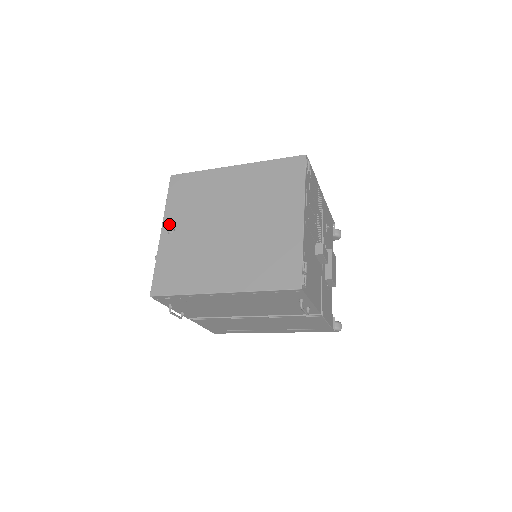
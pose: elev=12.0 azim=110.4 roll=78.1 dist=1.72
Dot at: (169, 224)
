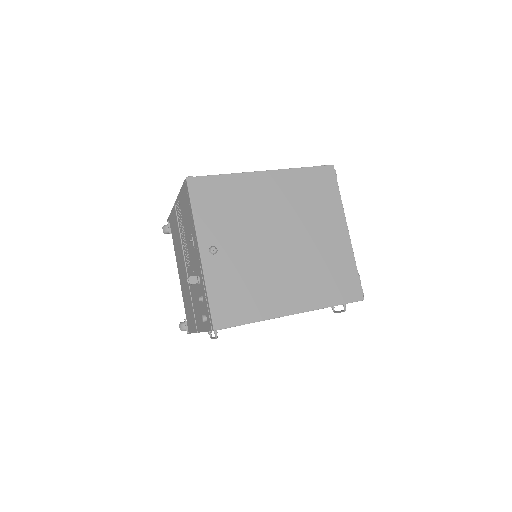
Dot at: (207, 242)
